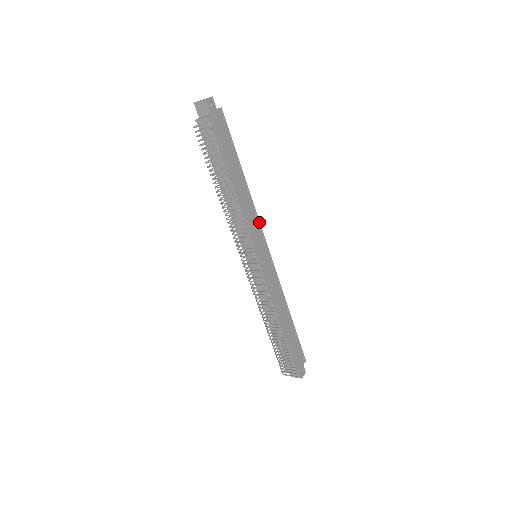
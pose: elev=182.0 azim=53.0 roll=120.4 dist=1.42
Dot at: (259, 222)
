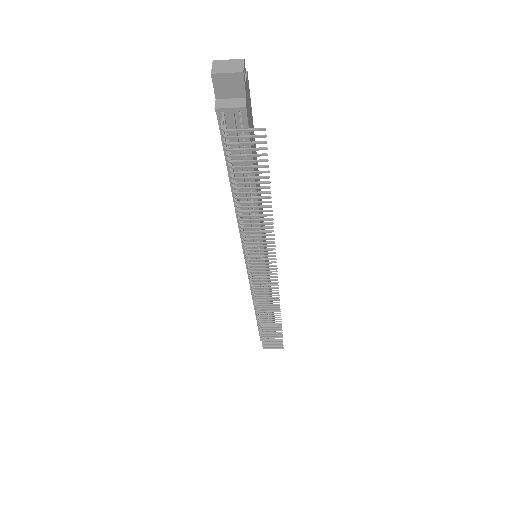
Dot at: occluded
